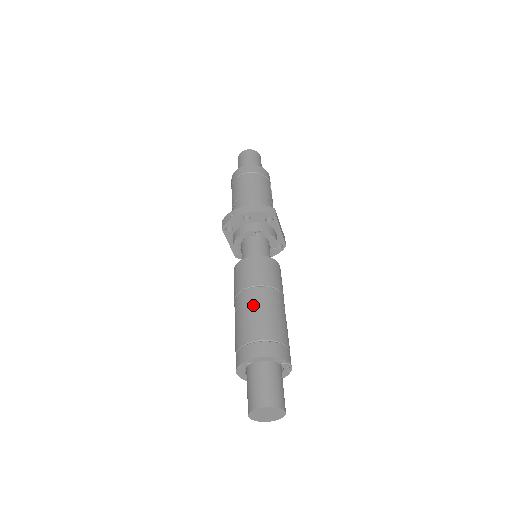
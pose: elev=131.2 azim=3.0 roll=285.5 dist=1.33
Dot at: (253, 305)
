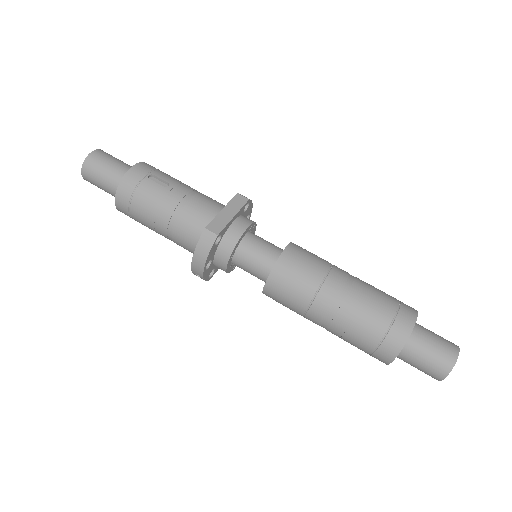
Dot at: (330, 326)
